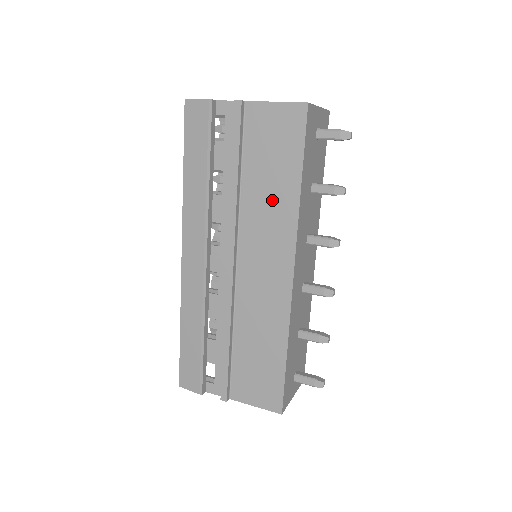
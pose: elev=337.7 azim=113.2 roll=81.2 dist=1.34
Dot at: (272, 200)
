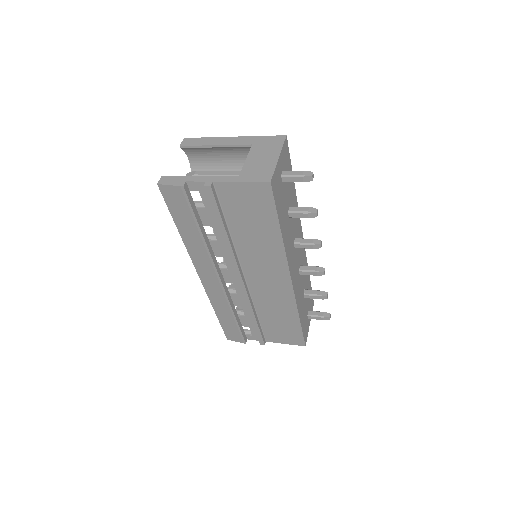
Dot at: (260, 243)
